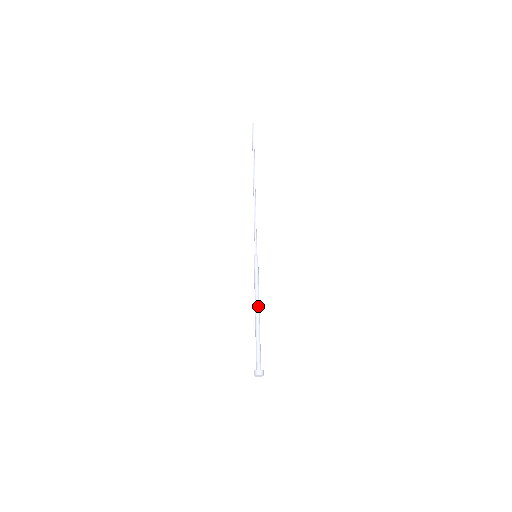
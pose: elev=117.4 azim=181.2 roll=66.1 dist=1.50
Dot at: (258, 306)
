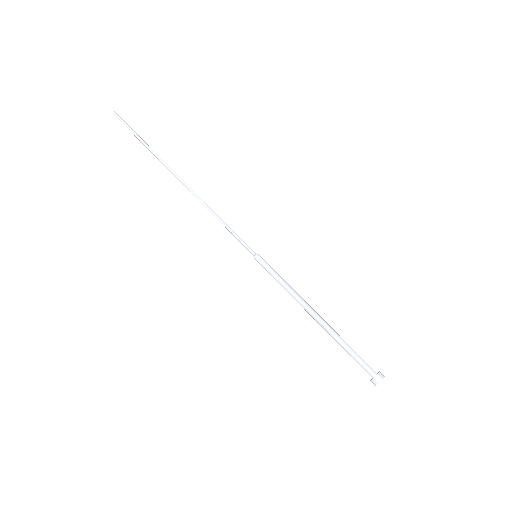
Dot at: (311, 308)
